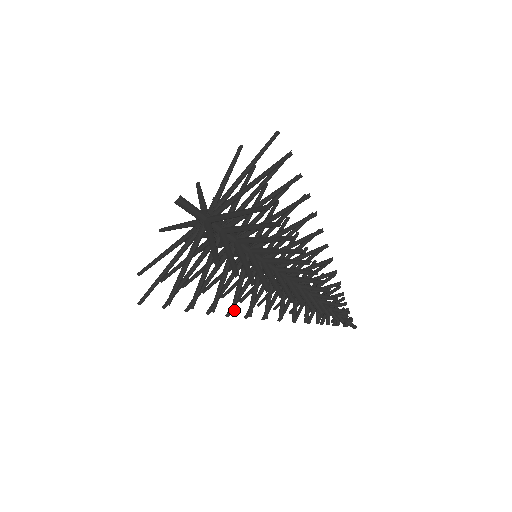
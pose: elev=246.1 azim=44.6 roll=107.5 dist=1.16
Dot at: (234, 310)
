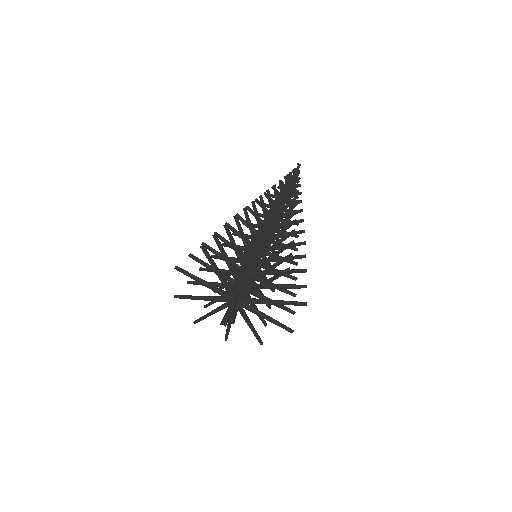
Dot at: (273, 289)
